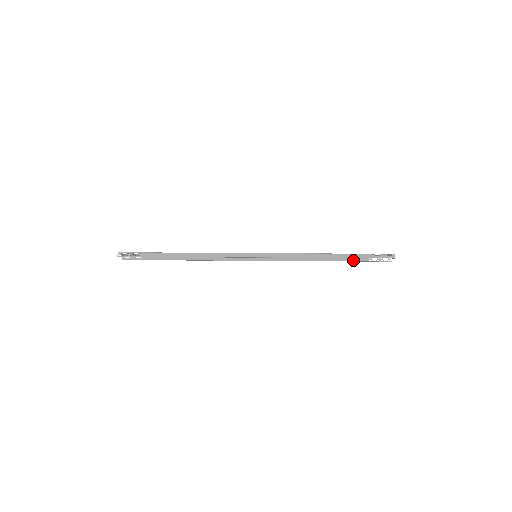
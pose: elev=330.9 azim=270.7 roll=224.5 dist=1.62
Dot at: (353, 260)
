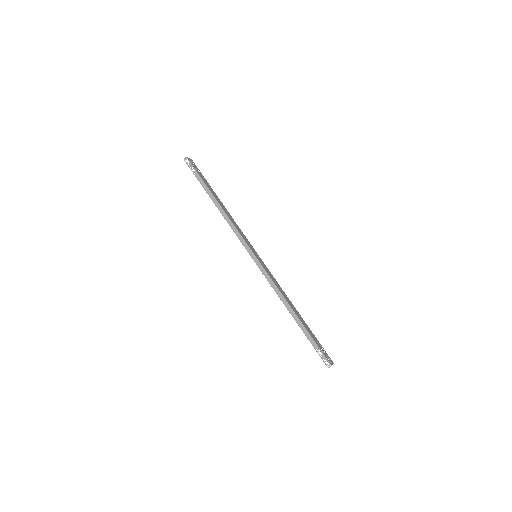
Dot at: occluded
